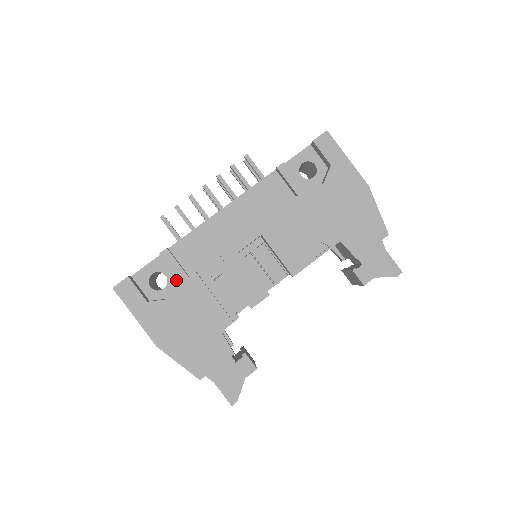
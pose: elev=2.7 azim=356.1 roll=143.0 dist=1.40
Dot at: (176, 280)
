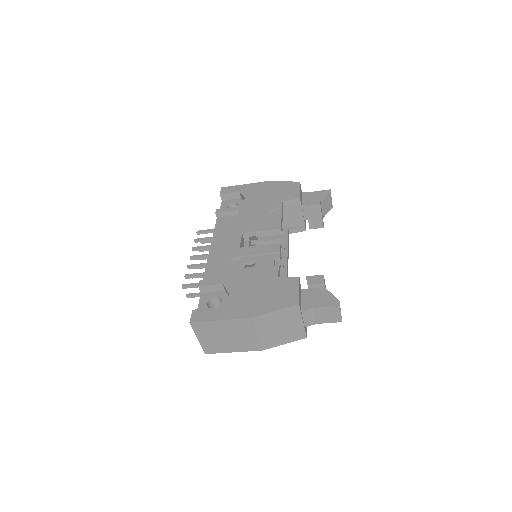
Dot at: (224, 293)
